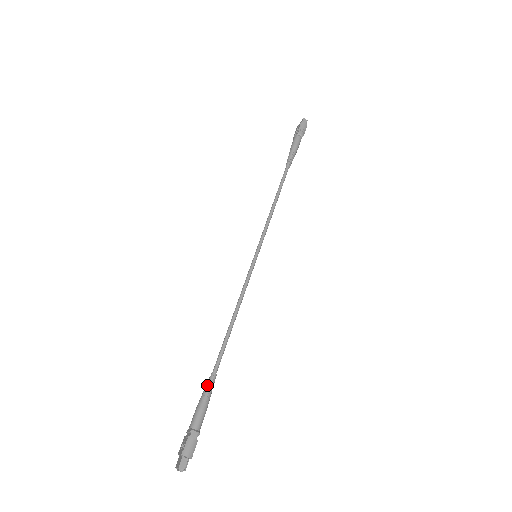
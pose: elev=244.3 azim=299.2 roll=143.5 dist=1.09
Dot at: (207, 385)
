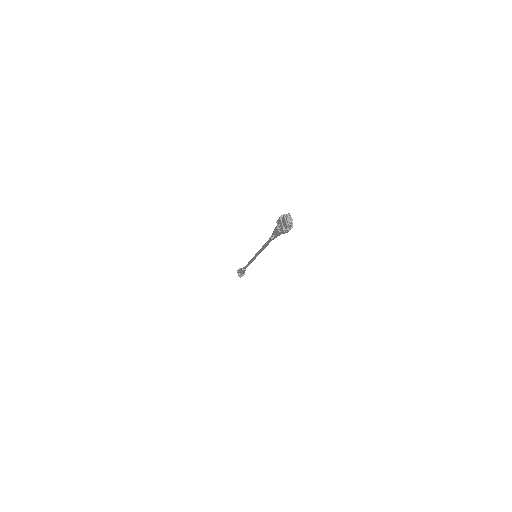
Dot at: occluded
